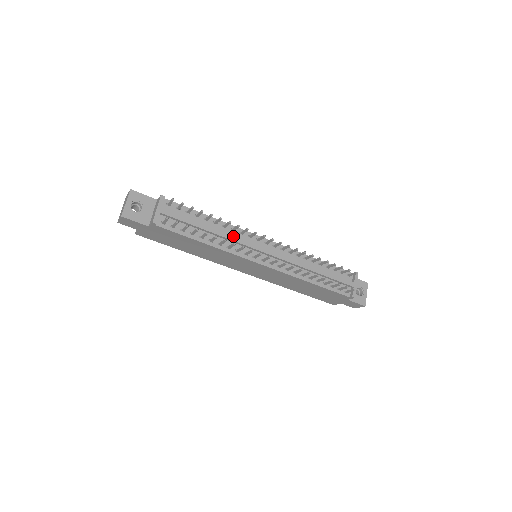
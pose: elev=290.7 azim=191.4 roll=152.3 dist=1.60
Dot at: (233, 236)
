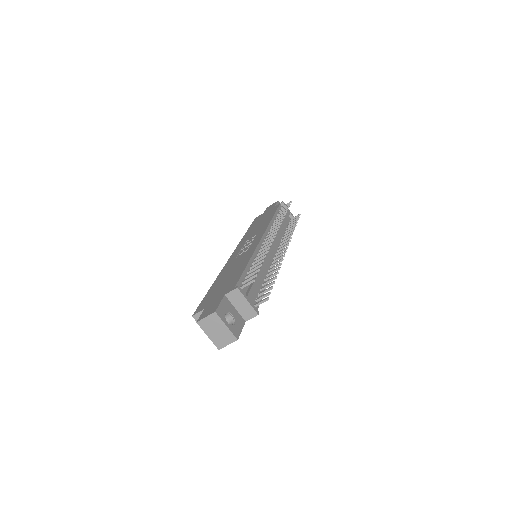
Dot at: (265, 259)
